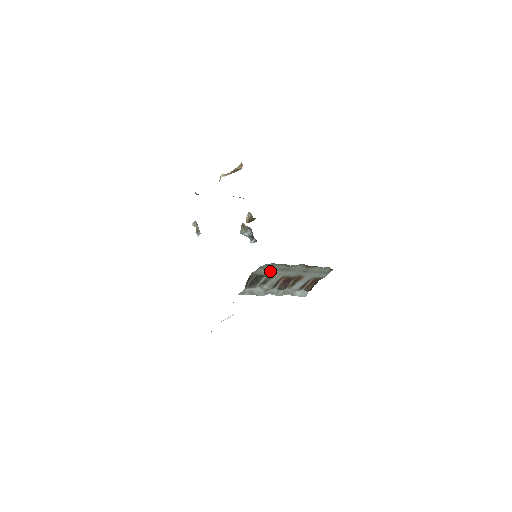
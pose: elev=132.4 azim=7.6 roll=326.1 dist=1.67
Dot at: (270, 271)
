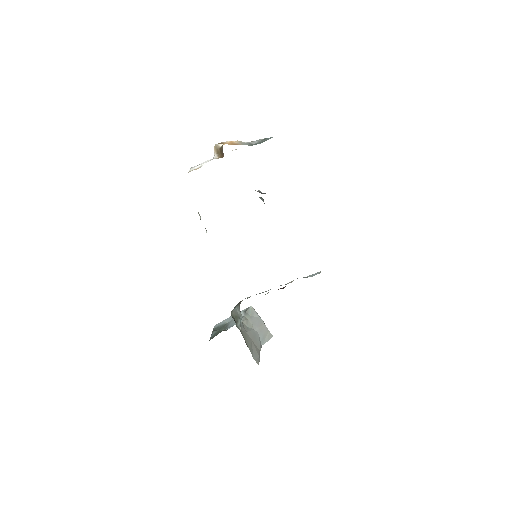
Dot at: occluded
